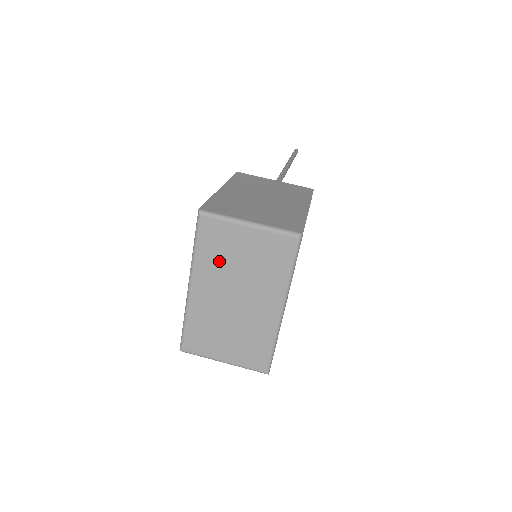
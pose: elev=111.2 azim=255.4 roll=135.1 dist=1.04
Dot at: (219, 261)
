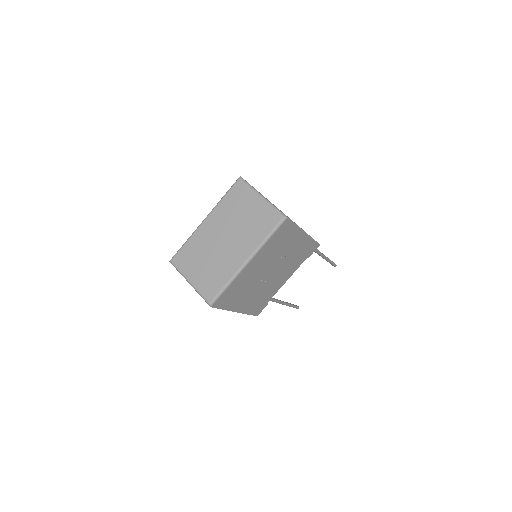
Dot at: (231, 211)
